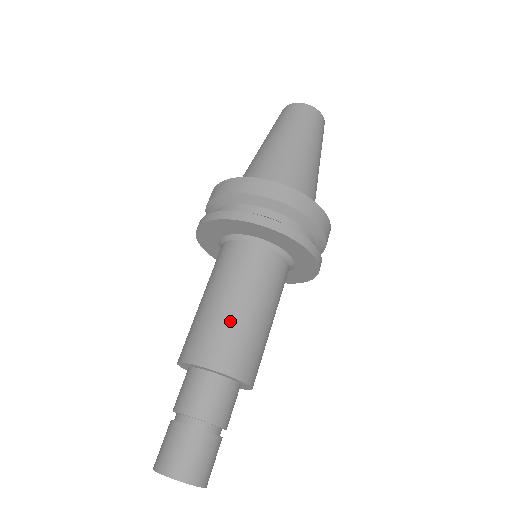
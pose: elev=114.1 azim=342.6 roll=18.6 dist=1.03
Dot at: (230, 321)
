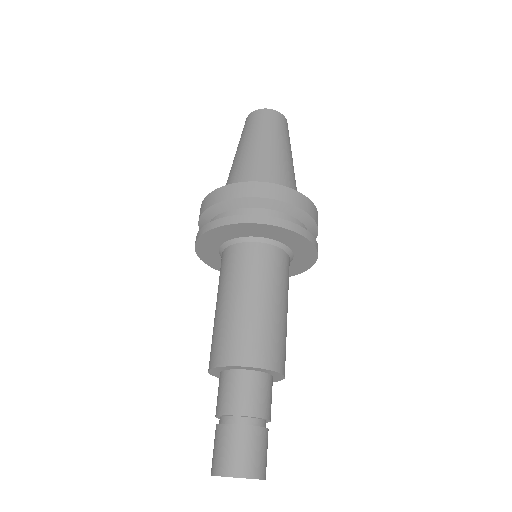
Dot at: (281, 326)
